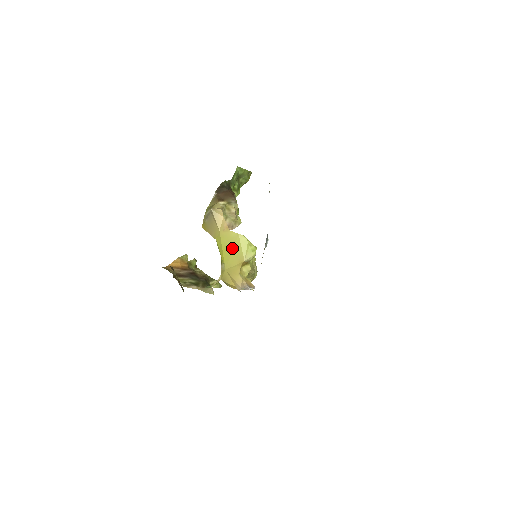
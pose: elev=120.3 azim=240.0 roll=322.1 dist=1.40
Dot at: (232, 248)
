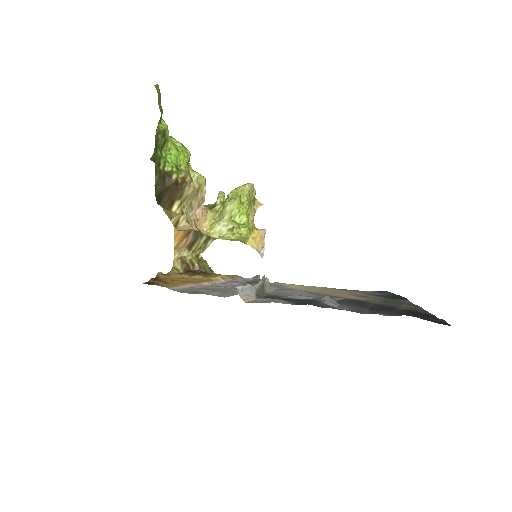
Dot at: occluded
